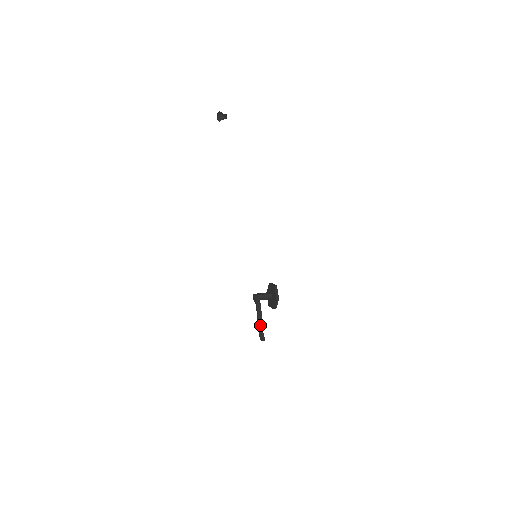
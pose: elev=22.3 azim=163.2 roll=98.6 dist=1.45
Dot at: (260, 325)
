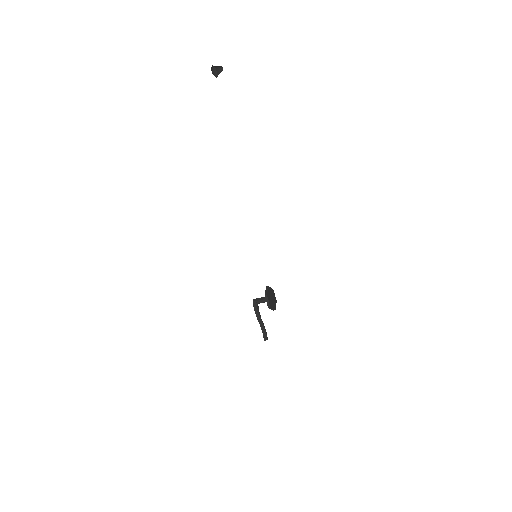
Dot at: (262, 327)
